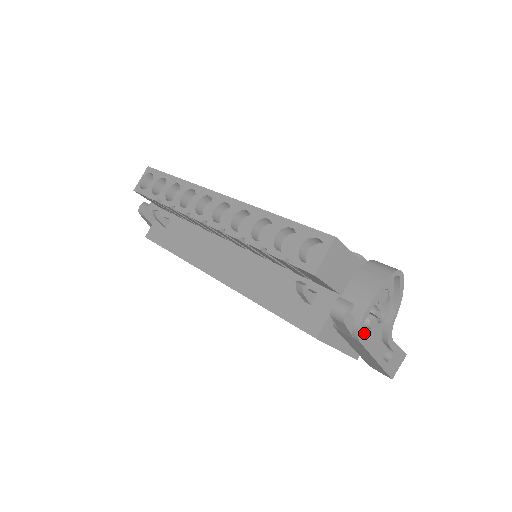
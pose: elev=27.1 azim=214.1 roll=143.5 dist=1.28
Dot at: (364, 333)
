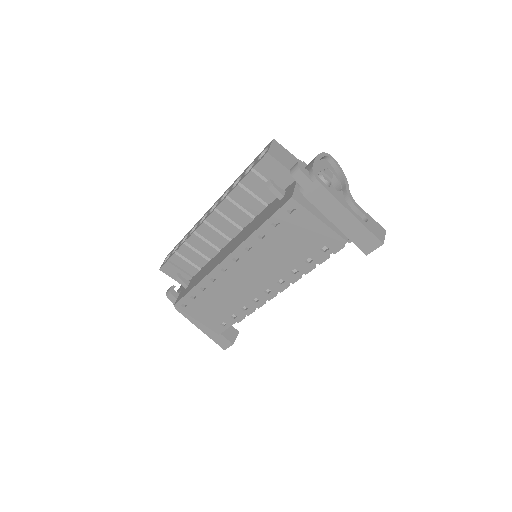
Dot at: occluded
